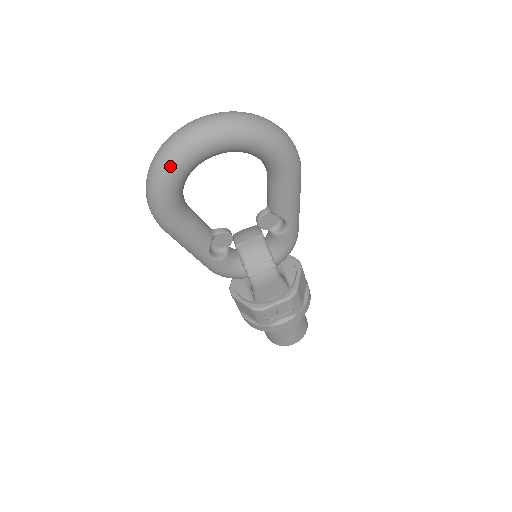
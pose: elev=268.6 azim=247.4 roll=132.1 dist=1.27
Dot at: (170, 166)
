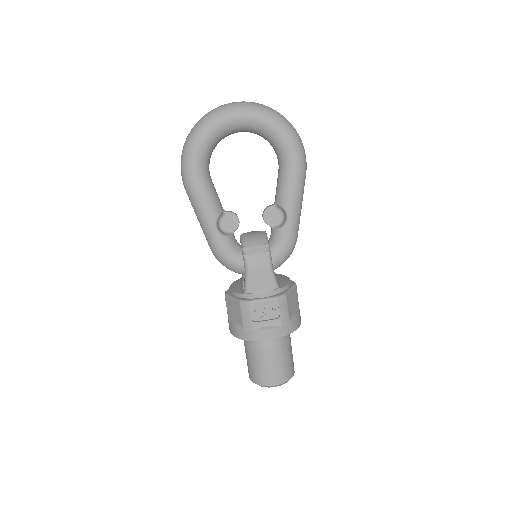
Dot at: (206, 123)
